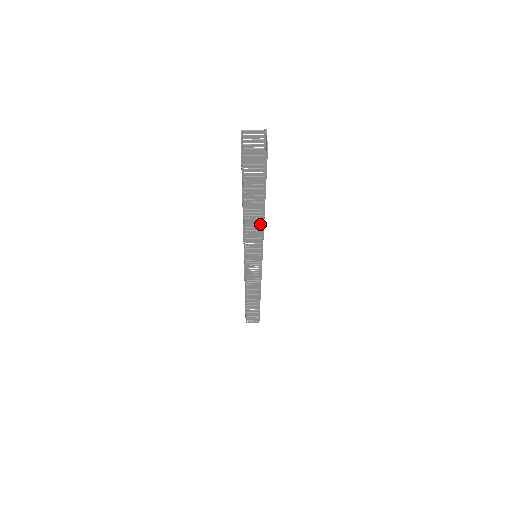
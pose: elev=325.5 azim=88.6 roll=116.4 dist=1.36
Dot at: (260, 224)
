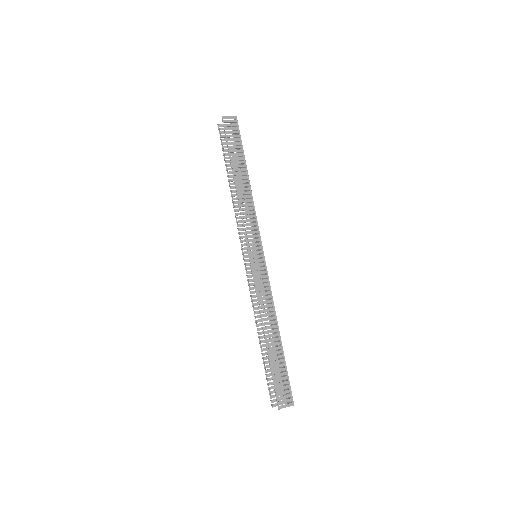
Dot at: (248, 191)
